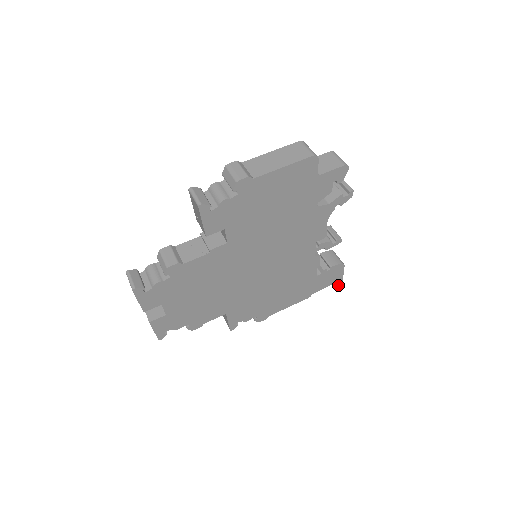
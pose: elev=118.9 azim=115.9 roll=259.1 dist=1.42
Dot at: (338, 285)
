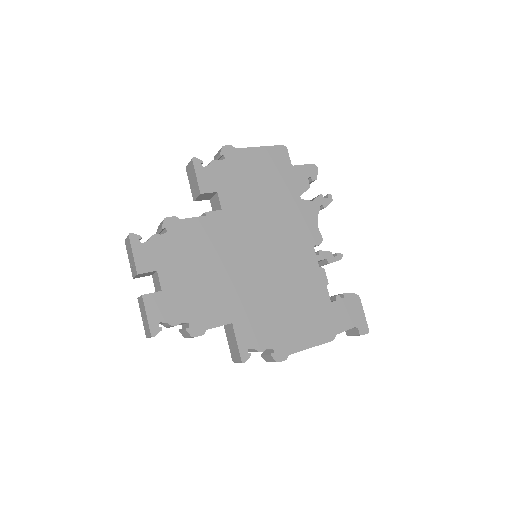
Dot at: (365, 333)
